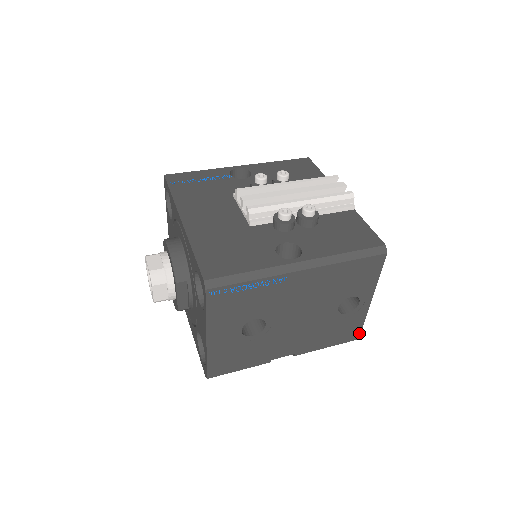
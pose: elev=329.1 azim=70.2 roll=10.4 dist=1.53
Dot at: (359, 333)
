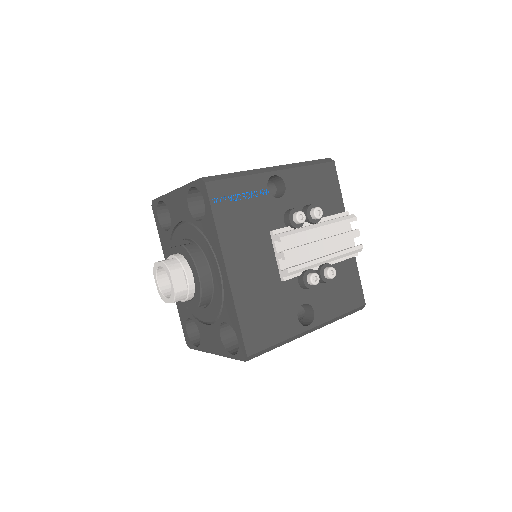
Dot at: occluded
